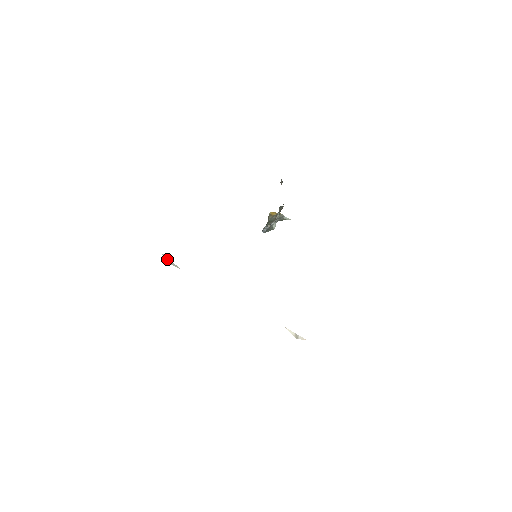
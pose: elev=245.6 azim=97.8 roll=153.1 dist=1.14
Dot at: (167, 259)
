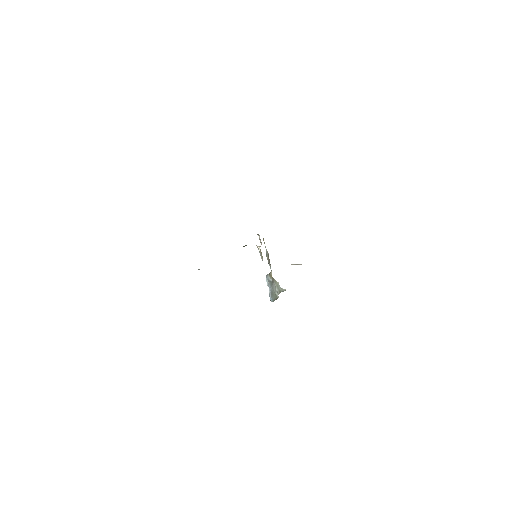
Dot at: occluded
